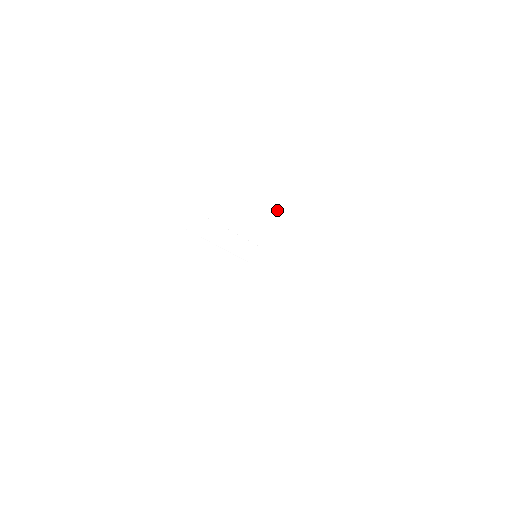
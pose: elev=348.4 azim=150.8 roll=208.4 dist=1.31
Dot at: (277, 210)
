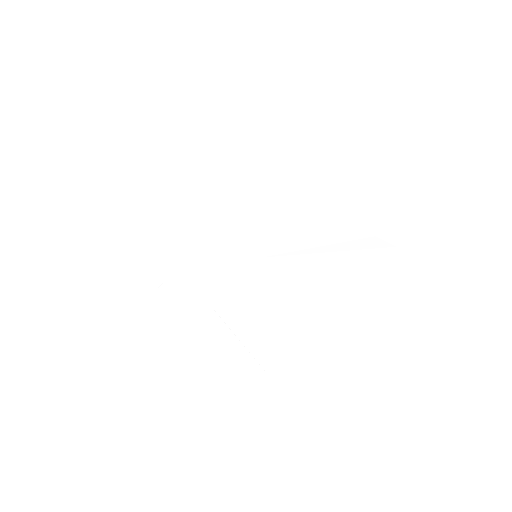
Dot at: (287, 216)
